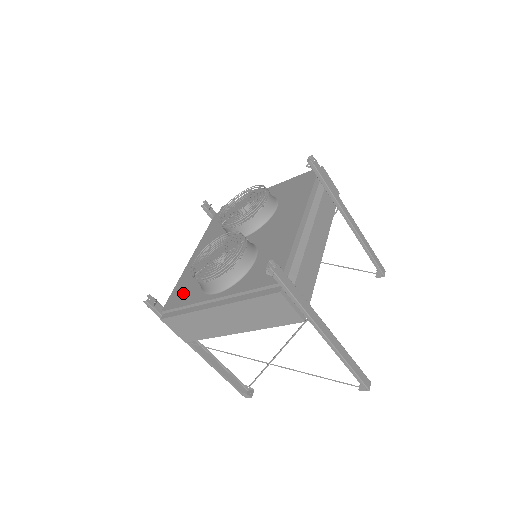
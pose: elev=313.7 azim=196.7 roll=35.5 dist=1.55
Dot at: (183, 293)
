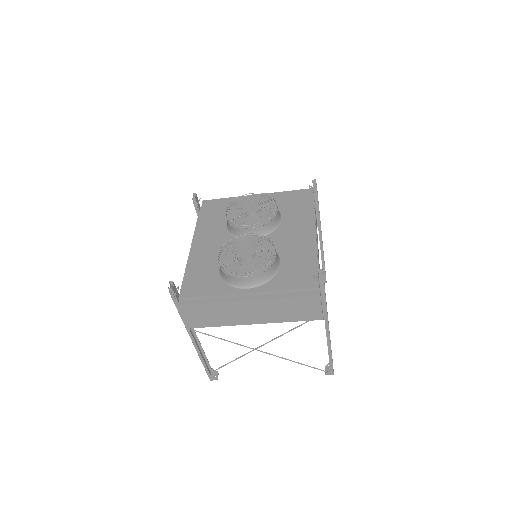
Dot at: (201, 283)
